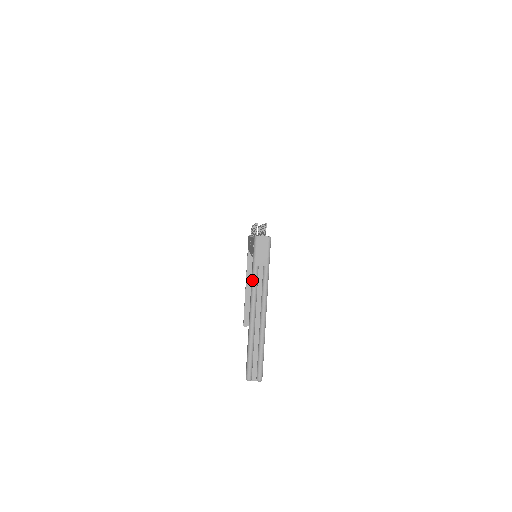
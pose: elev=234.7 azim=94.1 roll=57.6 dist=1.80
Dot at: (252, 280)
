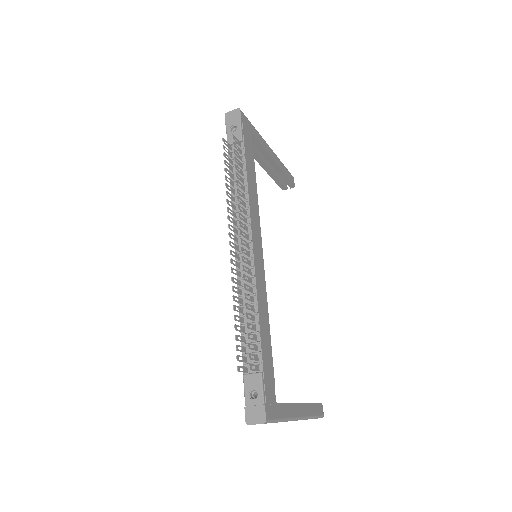
Dot at: occluded
